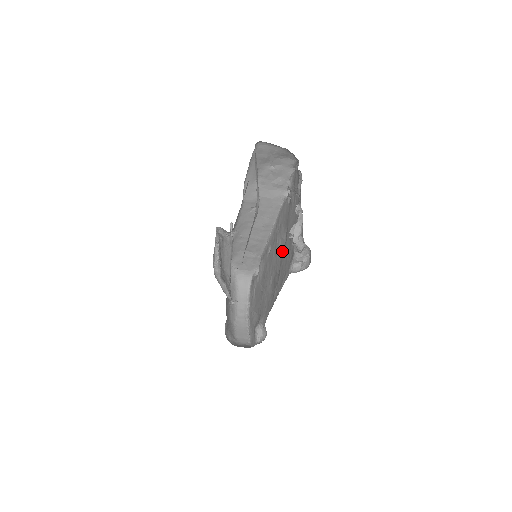
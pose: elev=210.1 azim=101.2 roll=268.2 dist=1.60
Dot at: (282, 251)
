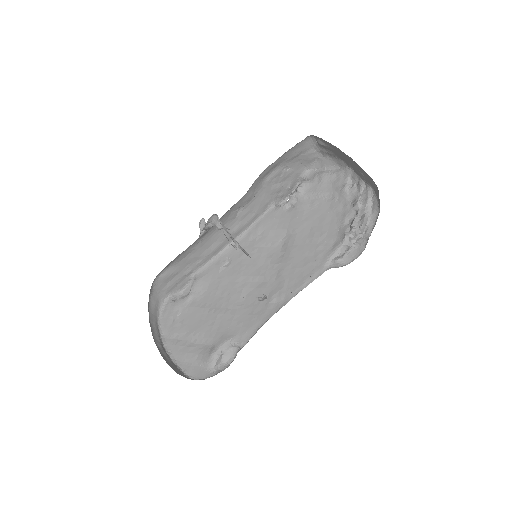
Dot at: (277, 257)
